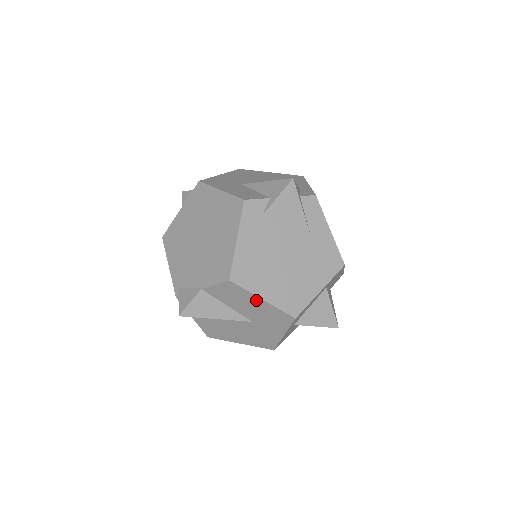
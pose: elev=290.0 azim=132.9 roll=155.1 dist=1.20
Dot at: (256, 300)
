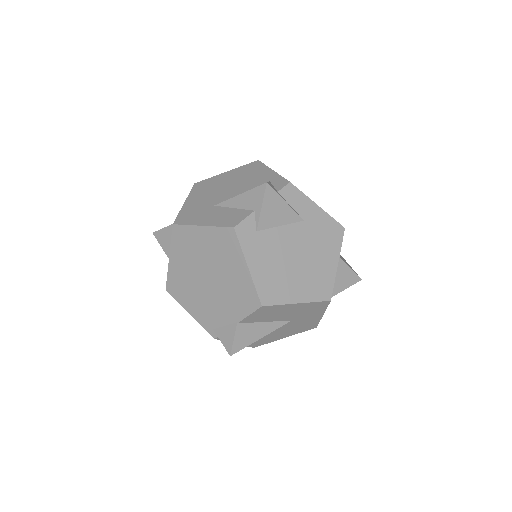
Dot at: (291, 306)
